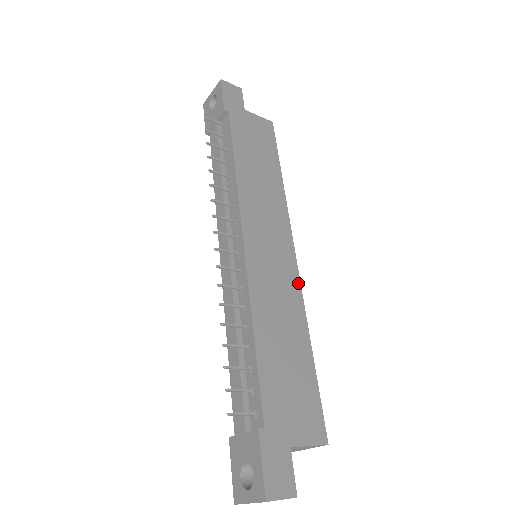
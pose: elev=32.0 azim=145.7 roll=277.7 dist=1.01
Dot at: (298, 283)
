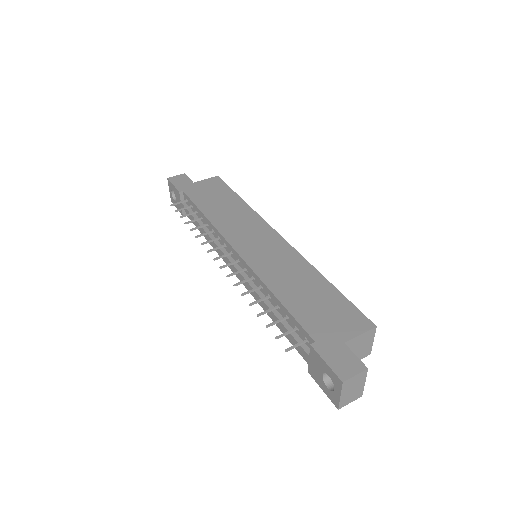
Dot at: (292, 249)
